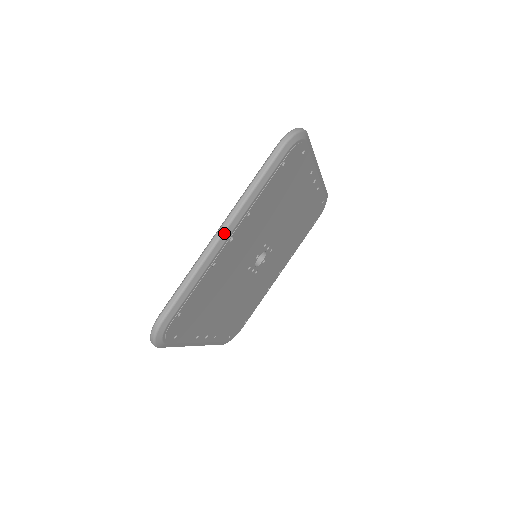
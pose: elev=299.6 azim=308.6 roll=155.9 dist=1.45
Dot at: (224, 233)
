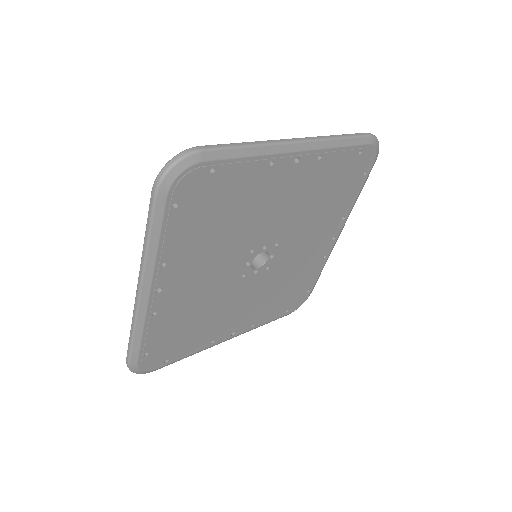
Dot at: (301, 142)
